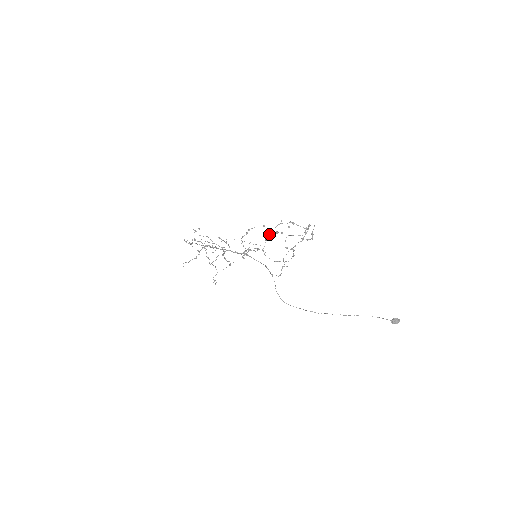
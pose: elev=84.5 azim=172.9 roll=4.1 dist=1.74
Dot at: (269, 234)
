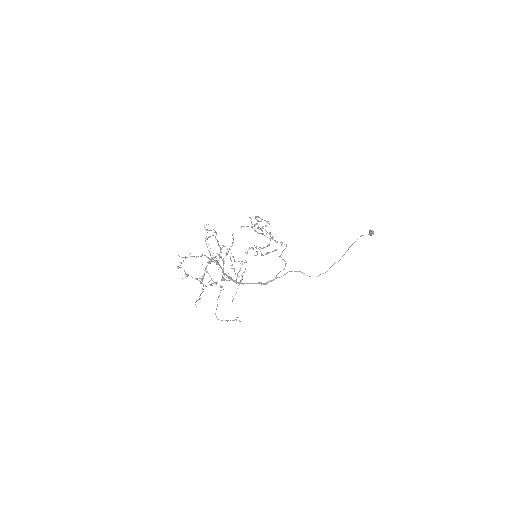
Dot at: occluded
